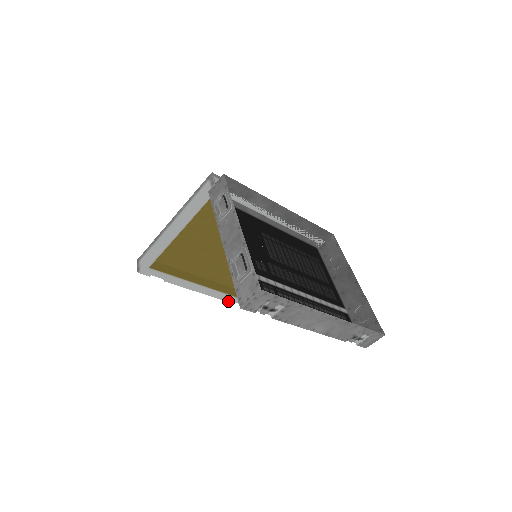
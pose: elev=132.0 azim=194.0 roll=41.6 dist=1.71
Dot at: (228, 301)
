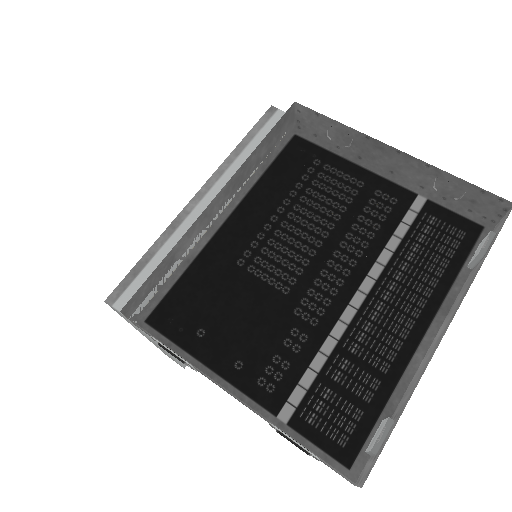
Dot at: occluded
